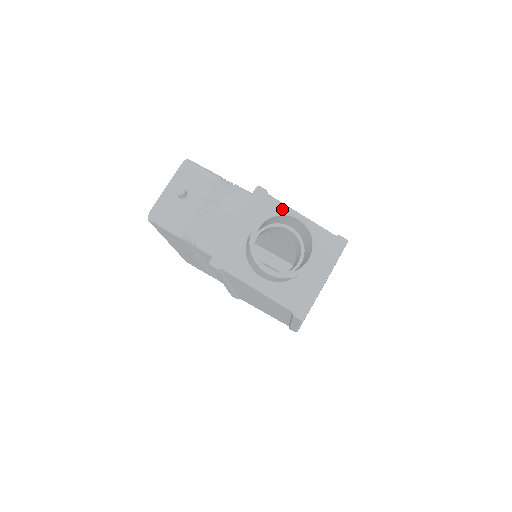
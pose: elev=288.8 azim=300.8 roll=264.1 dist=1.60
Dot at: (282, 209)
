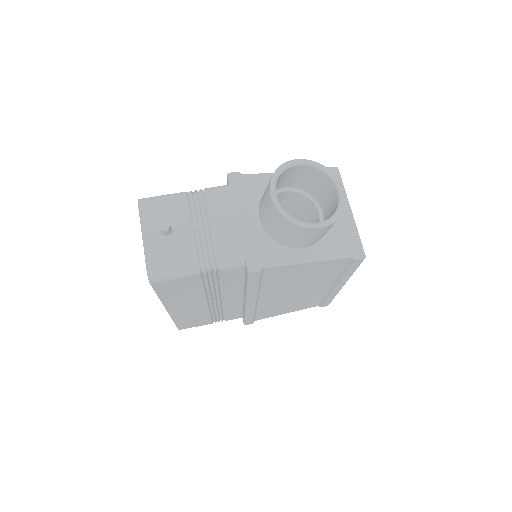
Dot at: (280, 165)
